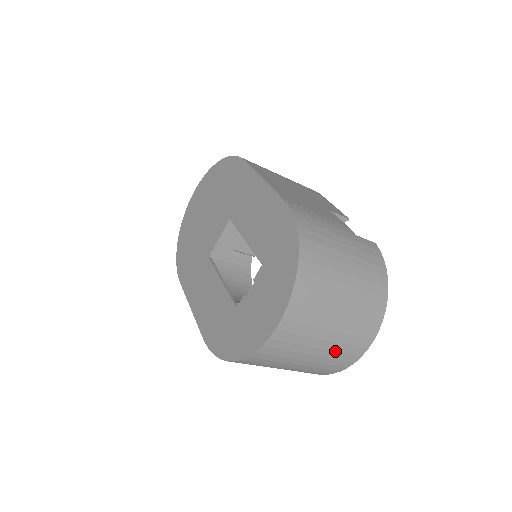
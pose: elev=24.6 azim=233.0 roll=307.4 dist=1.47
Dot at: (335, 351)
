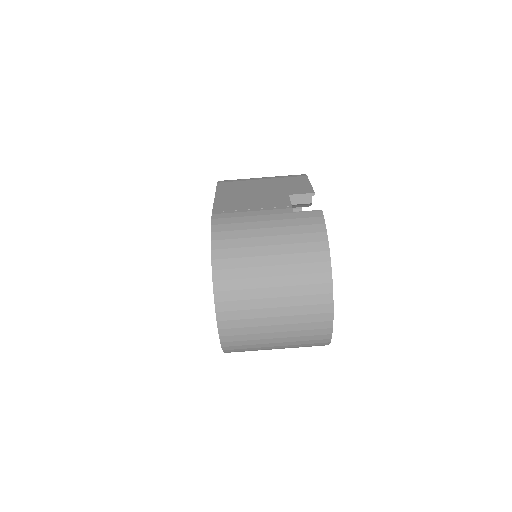
Dot at: (296, 323)
